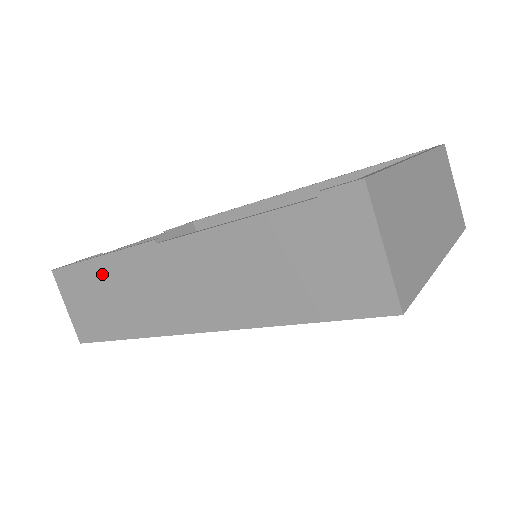
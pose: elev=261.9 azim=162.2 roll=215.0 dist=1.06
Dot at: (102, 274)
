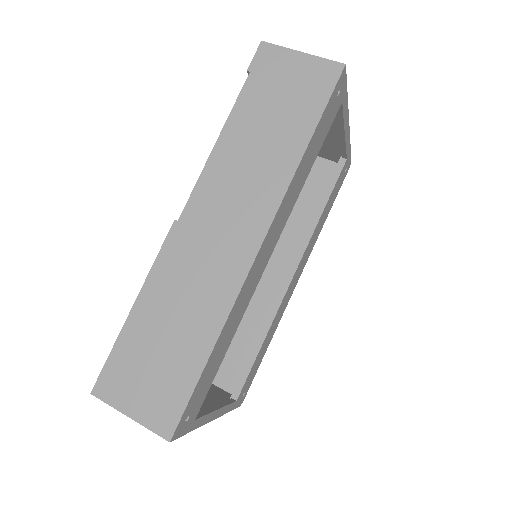
Dot at: (148, 315)
